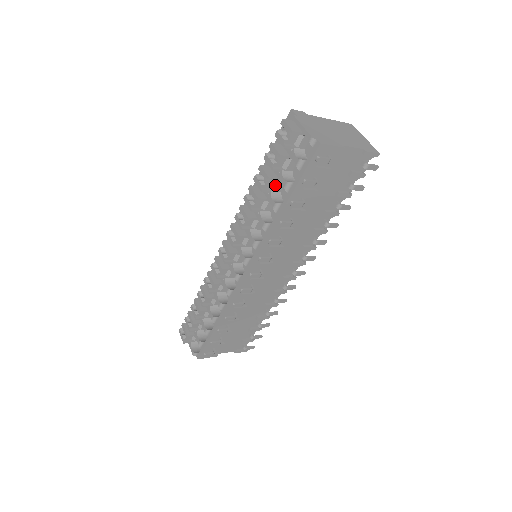
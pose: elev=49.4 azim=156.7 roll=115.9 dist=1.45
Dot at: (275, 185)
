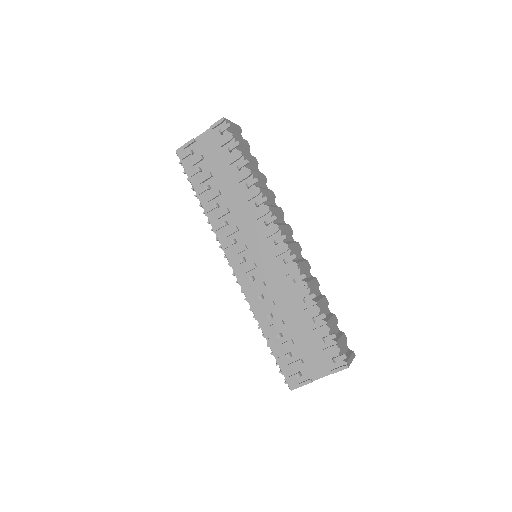
Dot at: occluded
